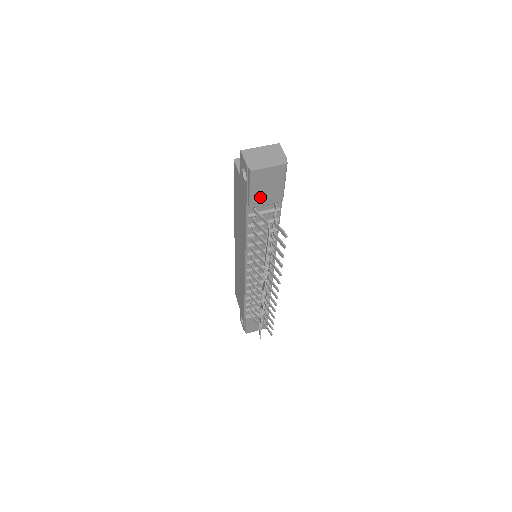
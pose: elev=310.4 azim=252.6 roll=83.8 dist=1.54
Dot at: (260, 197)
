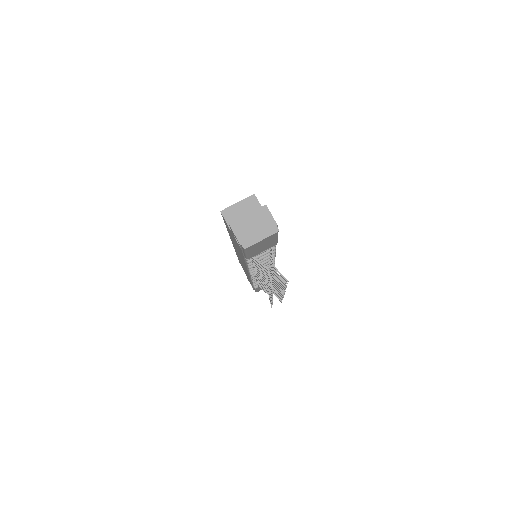
Dot at: (256, 252)
